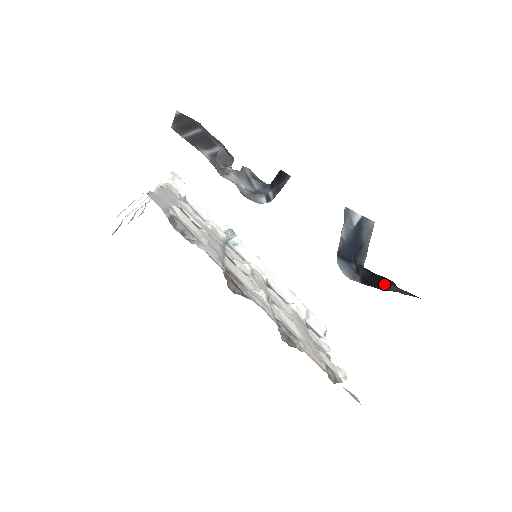
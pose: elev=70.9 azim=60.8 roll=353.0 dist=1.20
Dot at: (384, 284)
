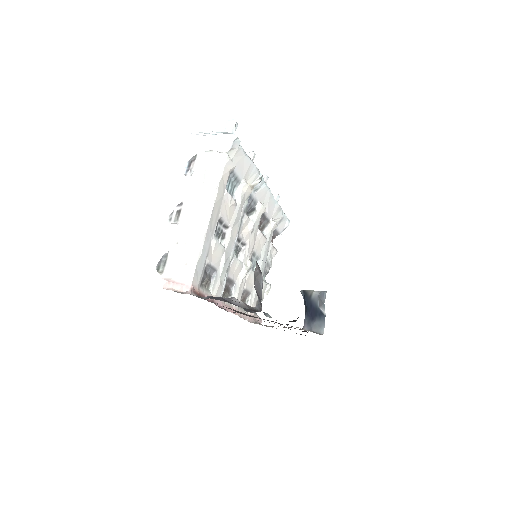
Dot at: occluded
